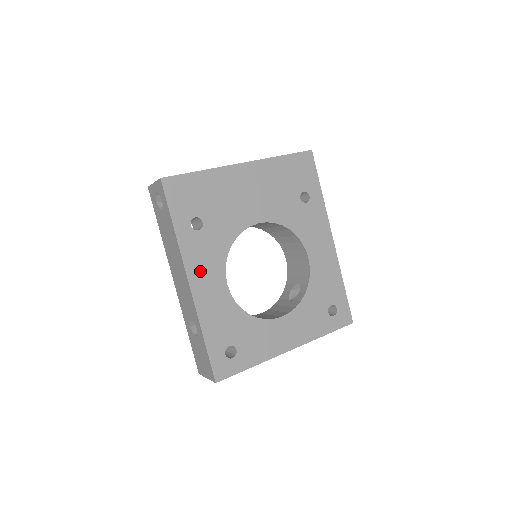
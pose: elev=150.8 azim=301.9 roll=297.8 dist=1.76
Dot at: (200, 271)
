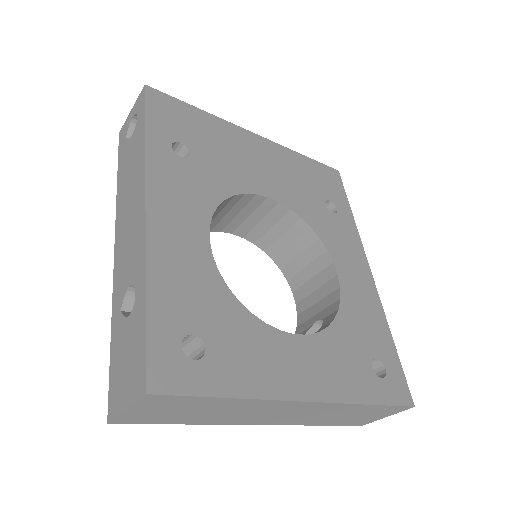
Dot at: (169, 200)
